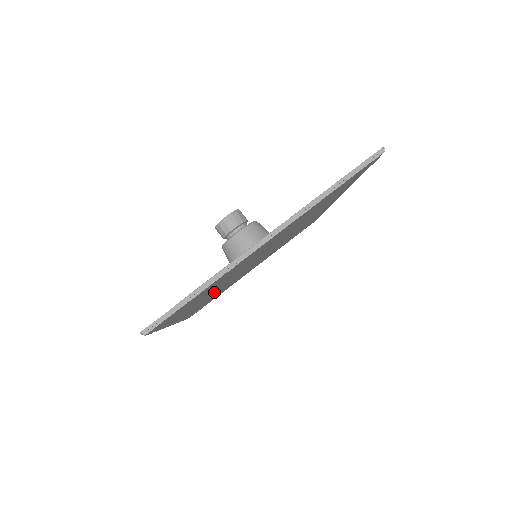
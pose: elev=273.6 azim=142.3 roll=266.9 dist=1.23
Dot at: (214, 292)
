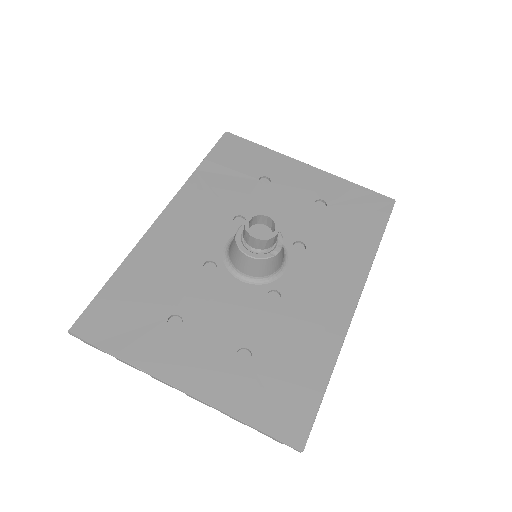
Dot at: (200, 245)
